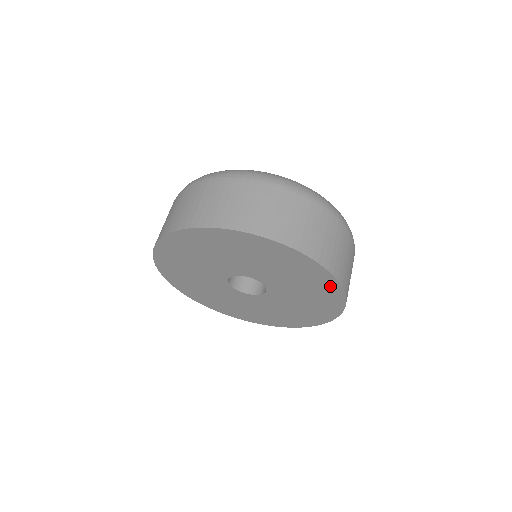
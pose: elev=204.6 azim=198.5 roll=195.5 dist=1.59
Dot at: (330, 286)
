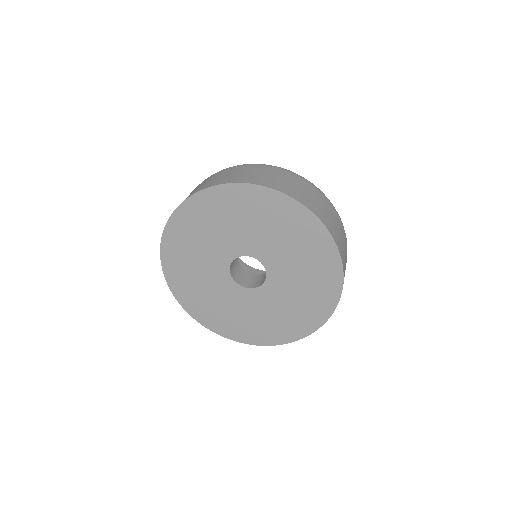
Dot at: (326, 304)
